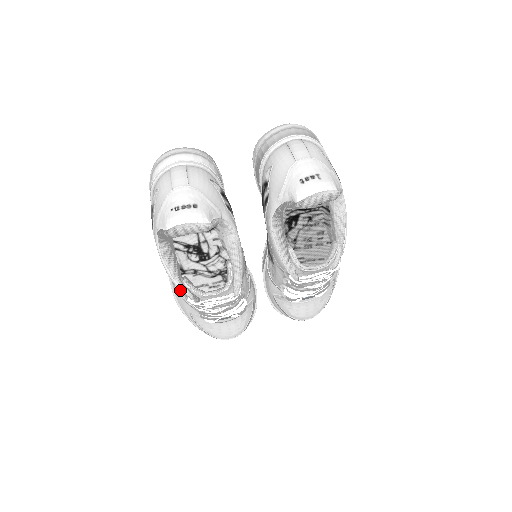
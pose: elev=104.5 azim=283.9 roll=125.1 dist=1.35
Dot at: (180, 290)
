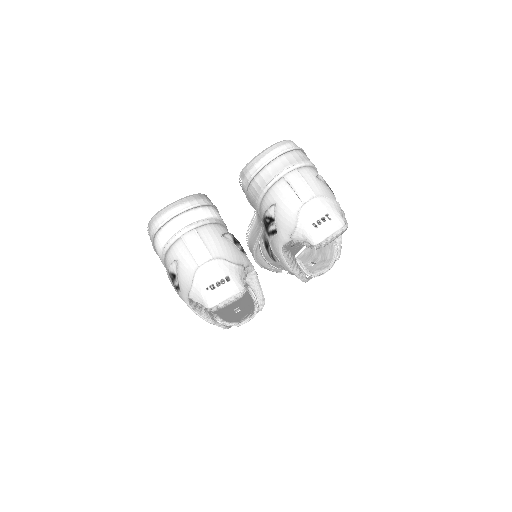
Dot at: occluded
